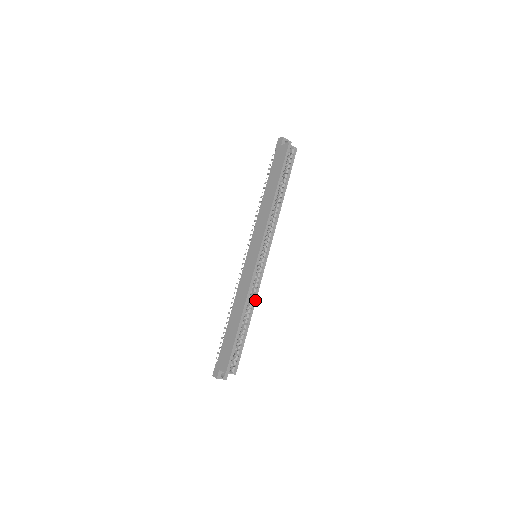
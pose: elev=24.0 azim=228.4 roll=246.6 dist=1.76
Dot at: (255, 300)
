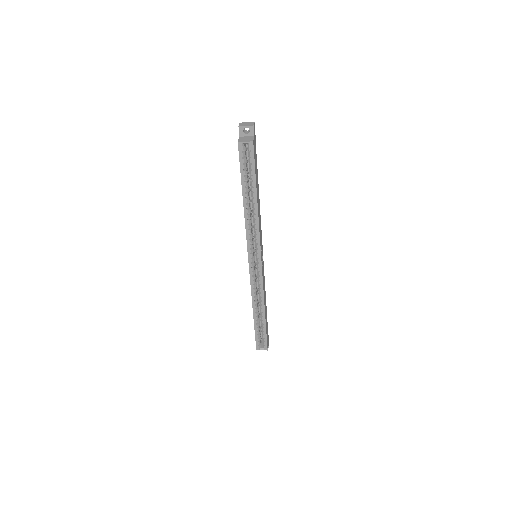
Dot at: (263, 298)
